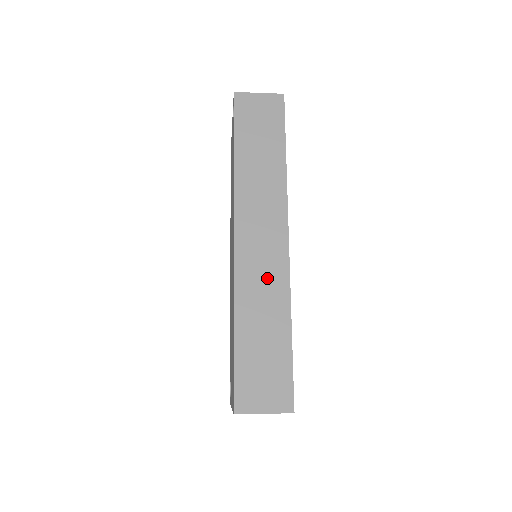
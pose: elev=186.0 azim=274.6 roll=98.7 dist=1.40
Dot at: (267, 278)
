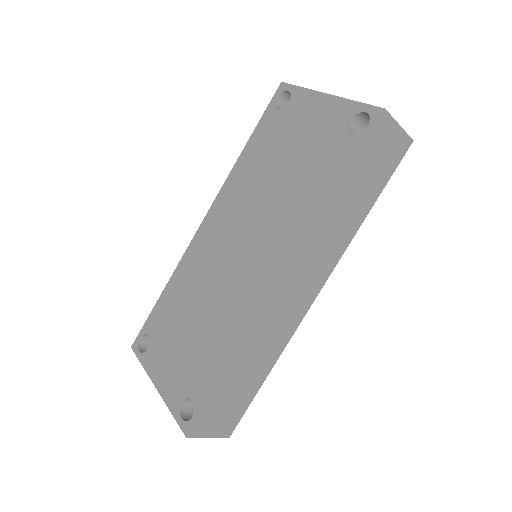
Dot at: (280, 329)
